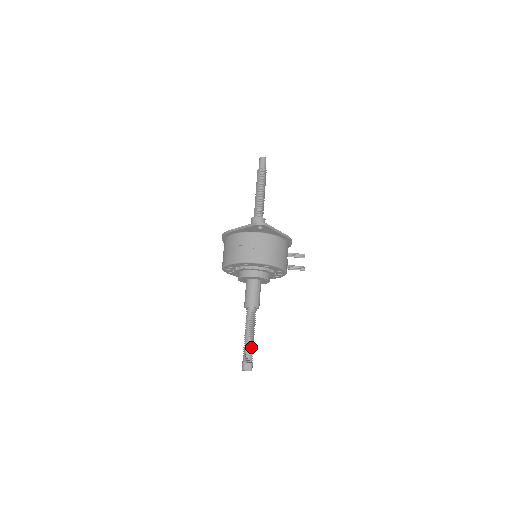
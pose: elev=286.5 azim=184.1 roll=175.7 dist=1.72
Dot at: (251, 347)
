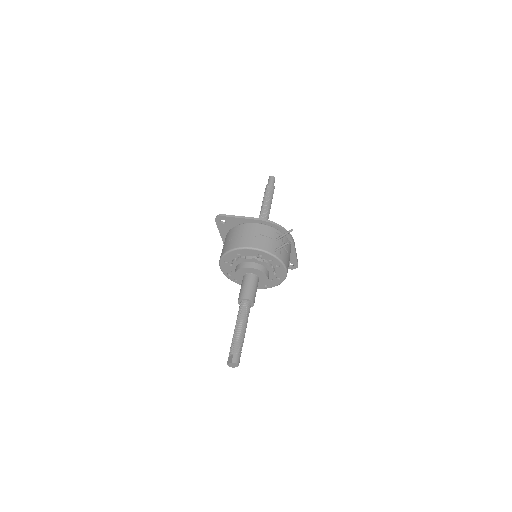
Dot at: (236, 339)
